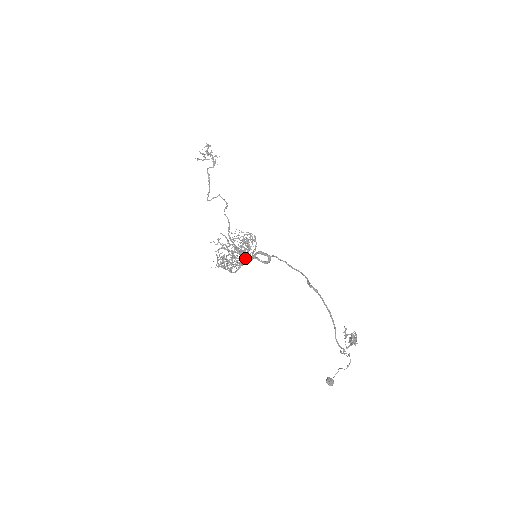
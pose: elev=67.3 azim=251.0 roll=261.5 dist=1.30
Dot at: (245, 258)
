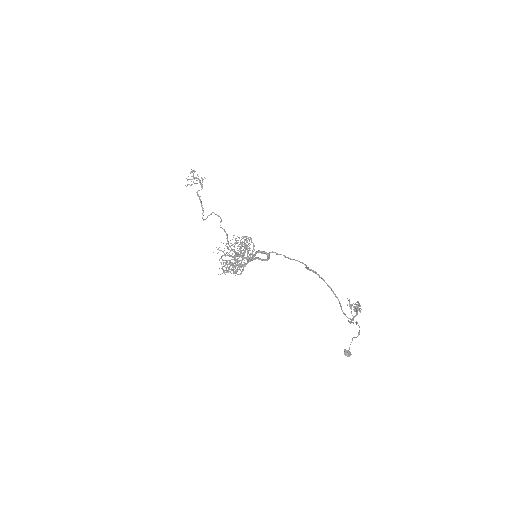
Dot at: occluded
